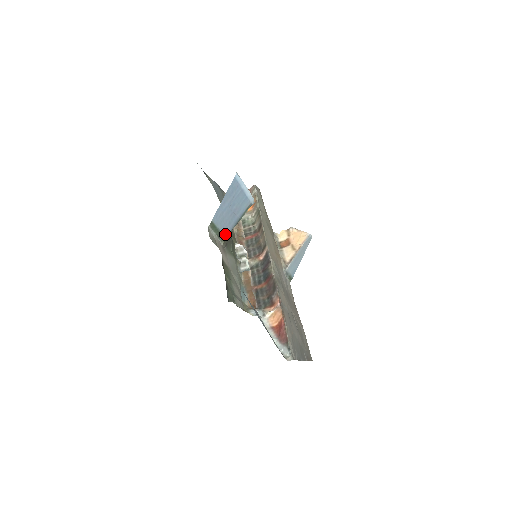
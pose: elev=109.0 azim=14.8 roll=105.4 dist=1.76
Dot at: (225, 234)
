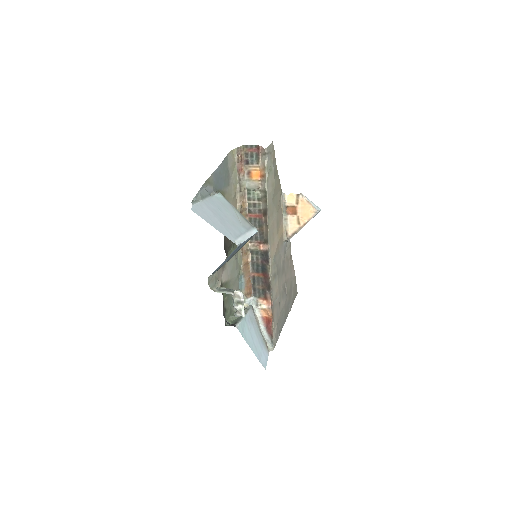
Dot at: occluded
